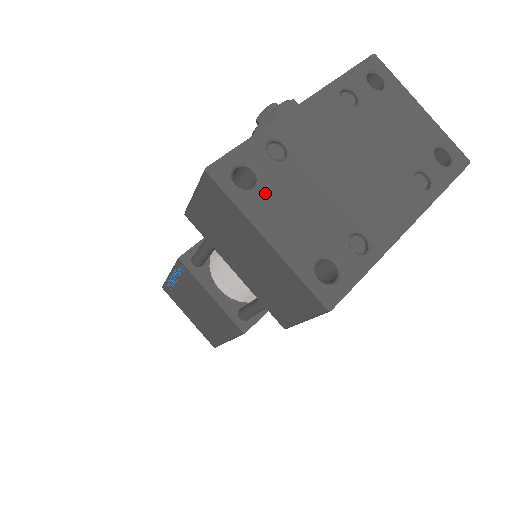
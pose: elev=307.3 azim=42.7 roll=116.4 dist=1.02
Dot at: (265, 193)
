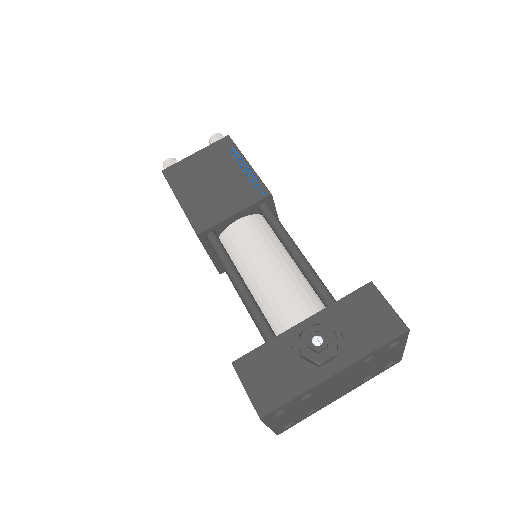
Dot at: (283, 415)
